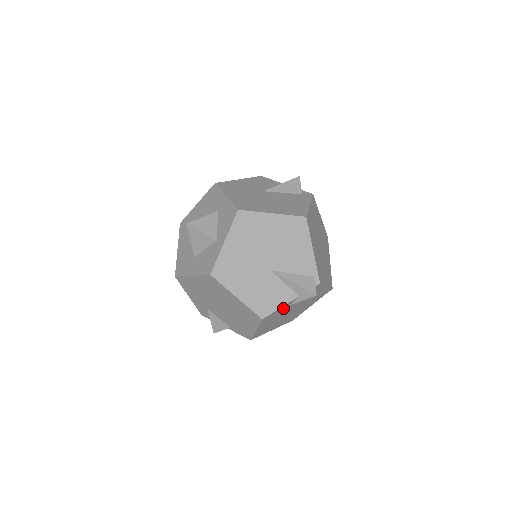
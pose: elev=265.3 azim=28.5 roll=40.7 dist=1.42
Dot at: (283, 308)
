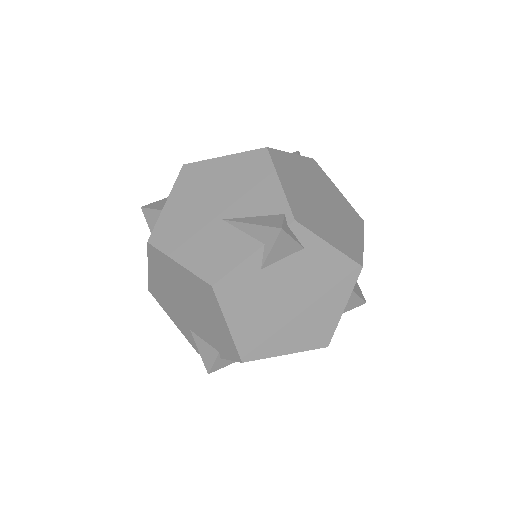
Dot at: (249, 272)
